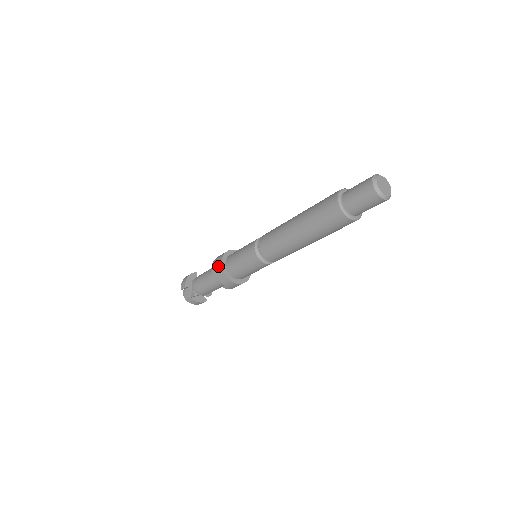
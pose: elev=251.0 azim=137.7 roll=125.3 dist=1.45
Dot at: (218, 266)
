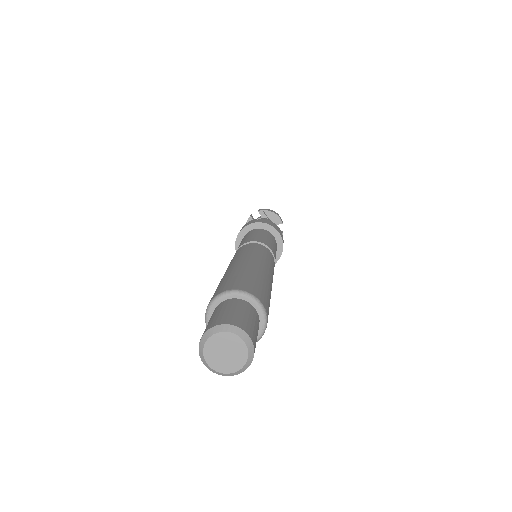
Dot at: occluded
